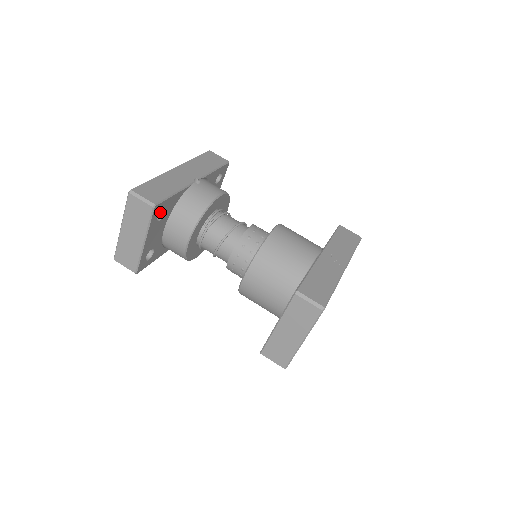
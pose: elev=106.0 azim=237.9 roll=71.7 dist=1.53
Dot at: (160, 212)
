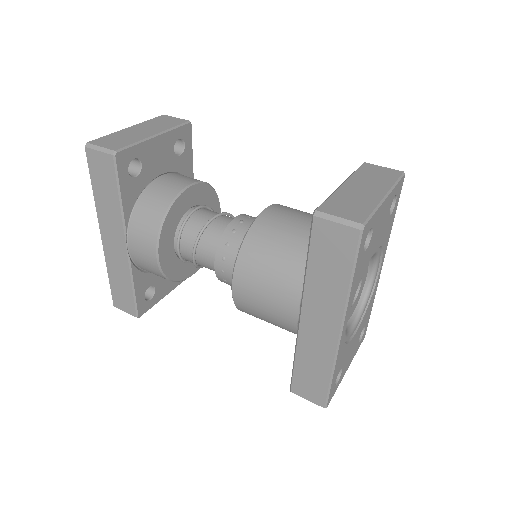
Dot at: occluded
